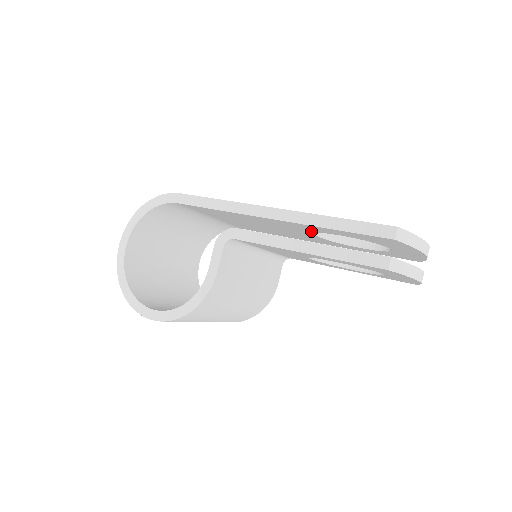
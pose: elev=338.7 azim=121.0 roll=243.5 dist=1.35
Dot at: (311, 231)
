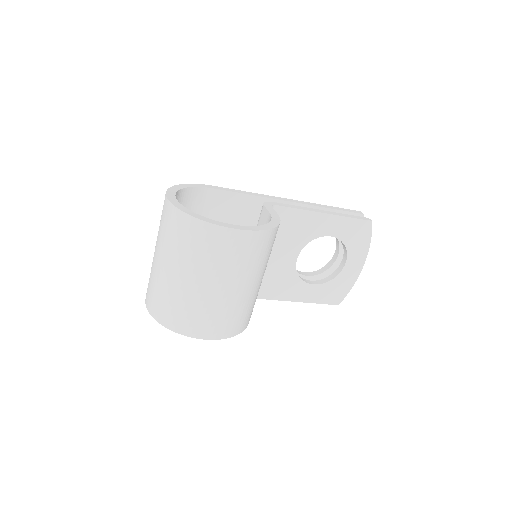
Dot at: occluded
